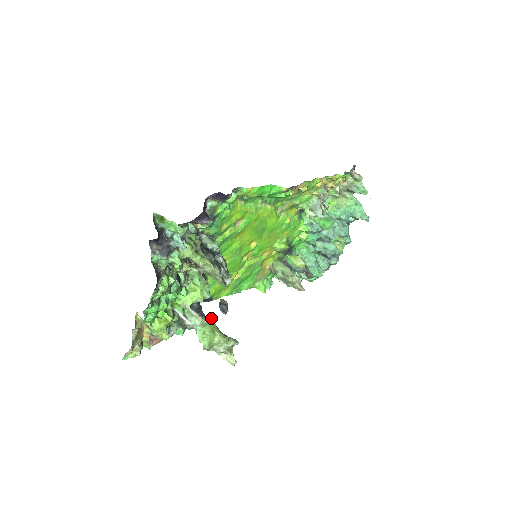
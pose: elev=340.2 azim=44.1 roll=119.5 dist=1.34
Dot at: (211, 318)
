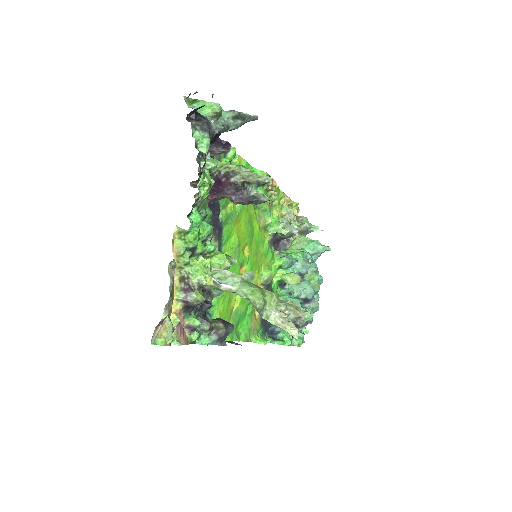
Dot at: occluded
